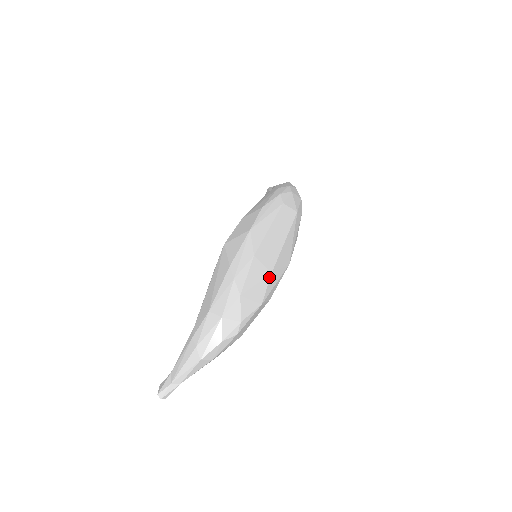
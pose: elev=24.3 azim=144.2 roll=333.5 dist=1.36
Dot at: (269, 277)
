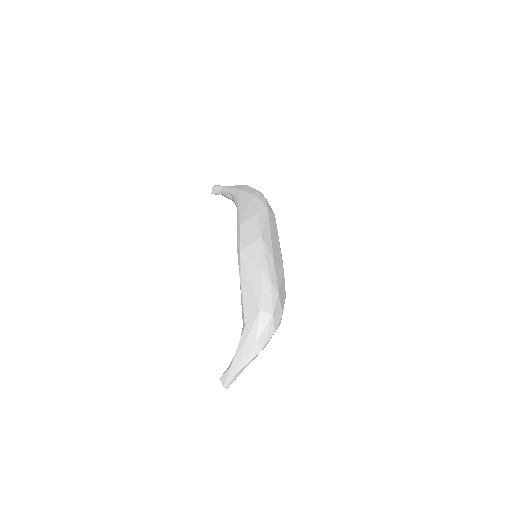
Dot at: occluded
